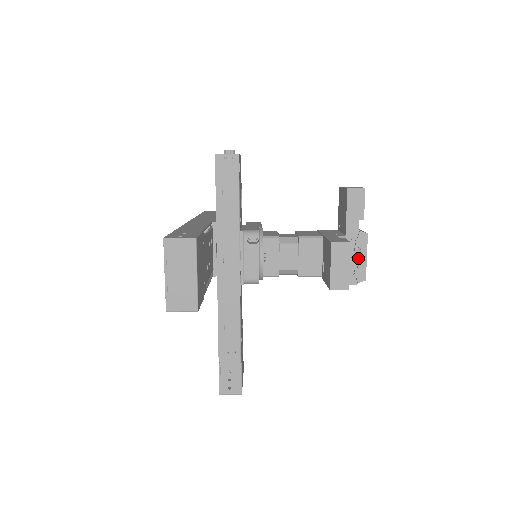
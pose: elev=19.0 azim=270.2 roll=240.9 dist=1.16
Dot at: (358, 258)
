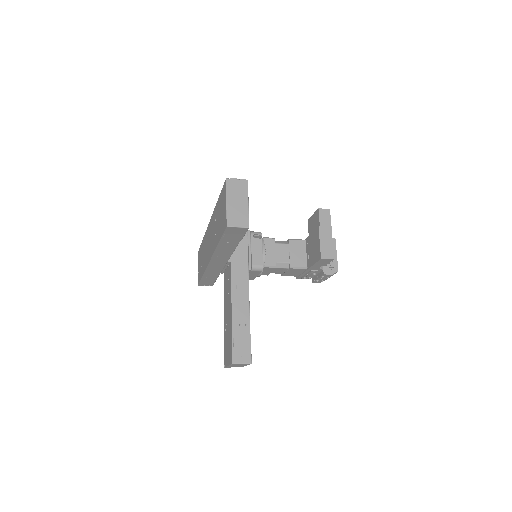
Dot at: occluded
